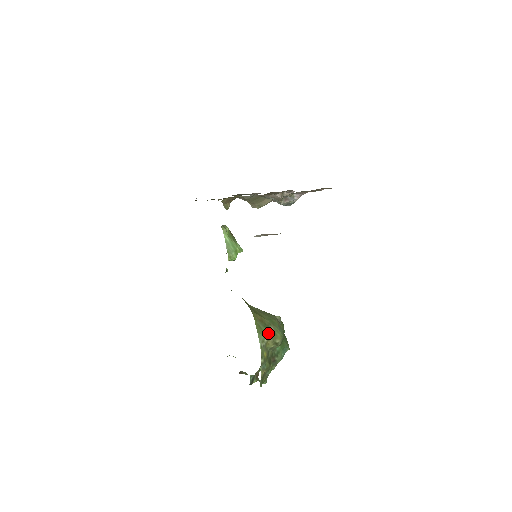
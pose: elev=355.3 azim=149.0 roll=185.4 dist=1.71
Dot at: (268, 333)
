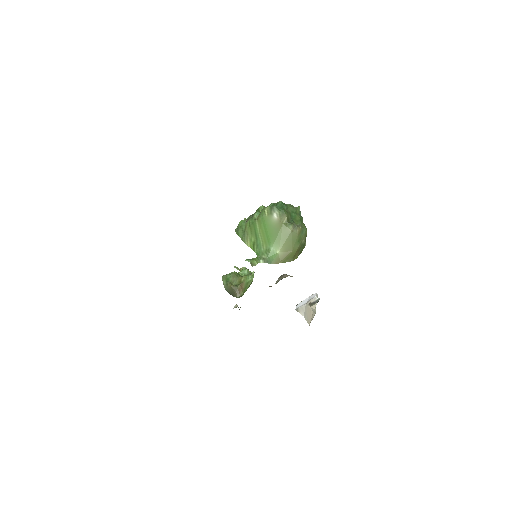
Dot at: (304, 245)
